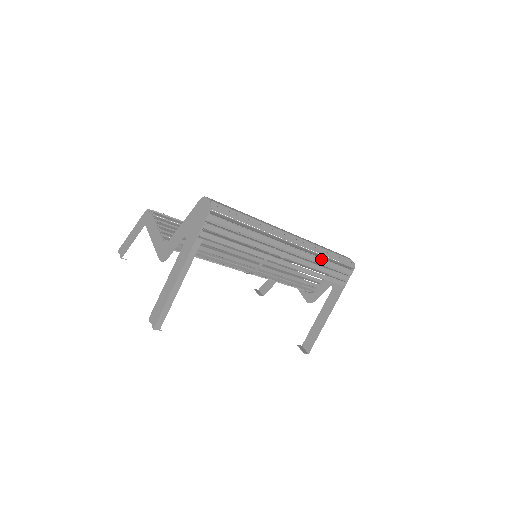
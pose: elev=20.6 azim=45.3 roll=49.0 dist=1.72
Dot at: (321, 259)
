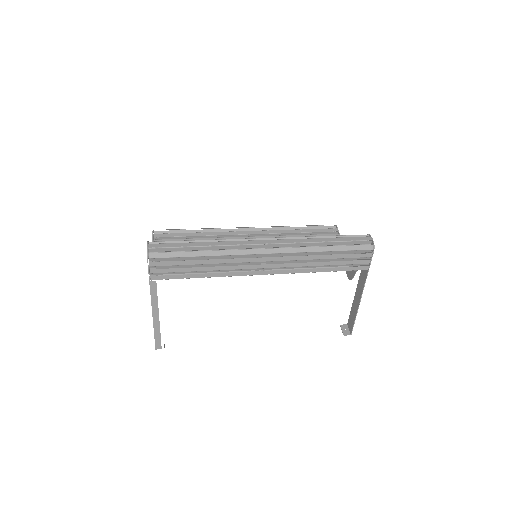
Dot at: (314, 256)
